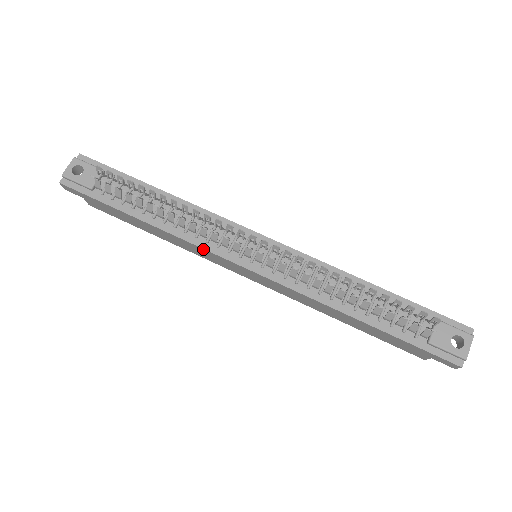
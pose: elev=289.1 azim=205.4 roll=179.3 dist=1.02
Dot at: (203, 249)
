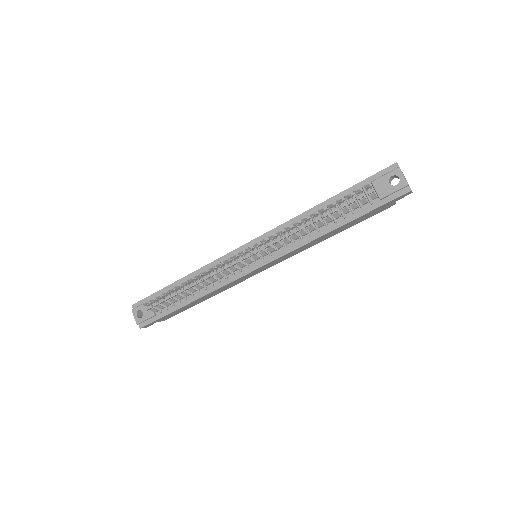
Dot at: (229, 284)
